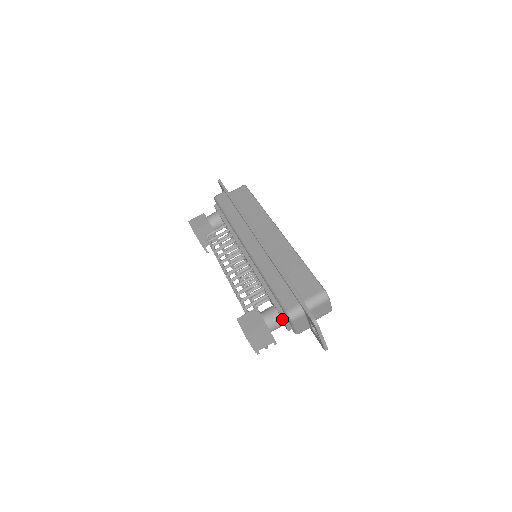
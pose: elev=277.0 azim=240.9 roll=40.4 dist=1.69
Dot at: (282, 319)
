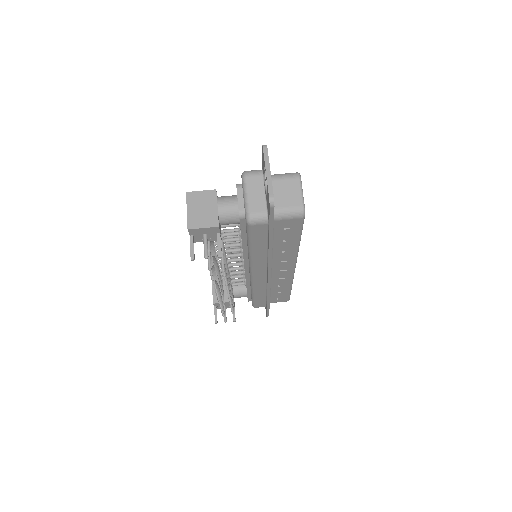
Dot at: occluded
